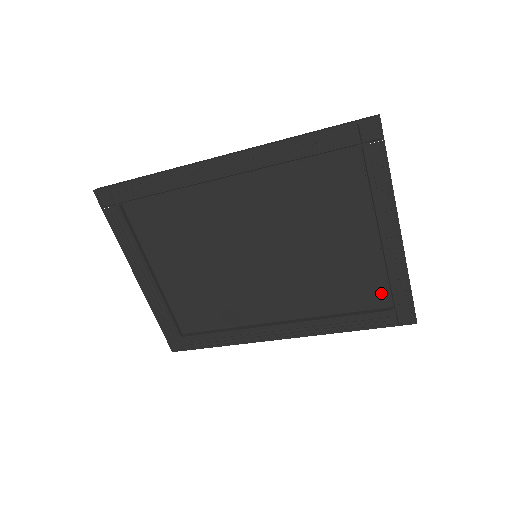
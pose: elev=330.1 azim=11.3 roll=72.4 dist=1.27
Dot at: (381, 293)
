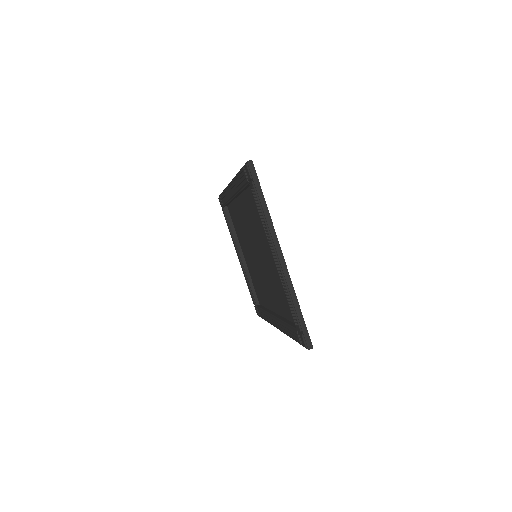
Dot at: occluded
